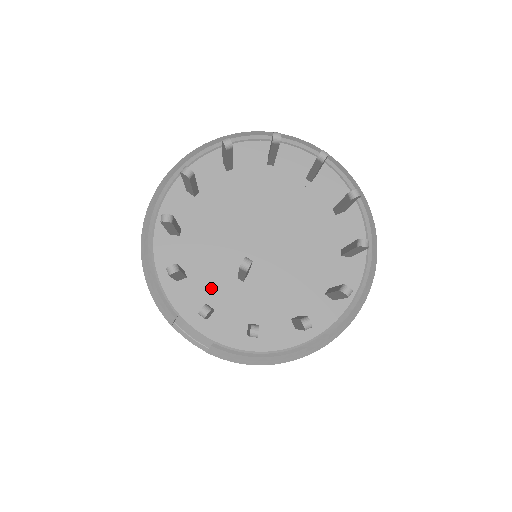
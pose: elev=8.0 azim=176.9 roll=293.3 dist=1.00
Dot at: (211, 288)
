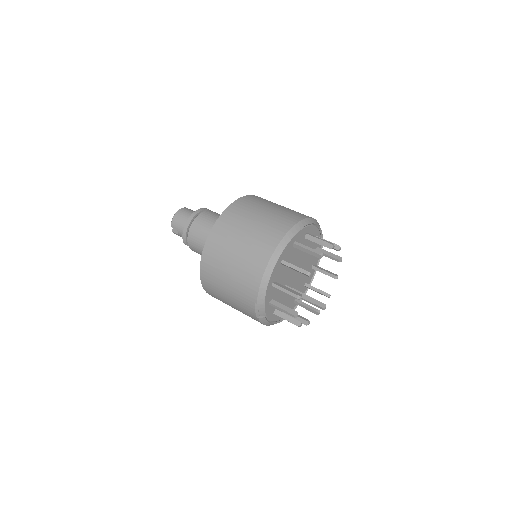
Dot at: (276, 291)
